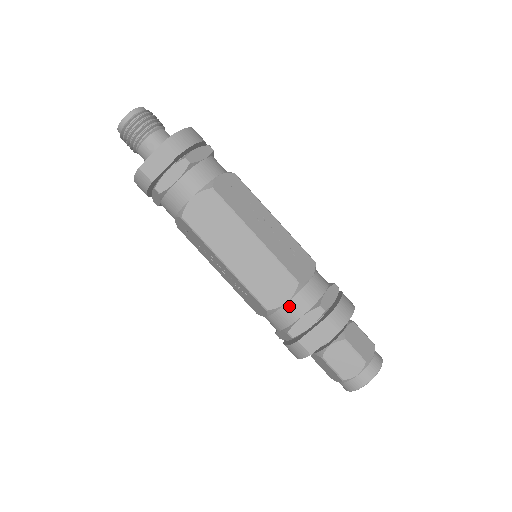
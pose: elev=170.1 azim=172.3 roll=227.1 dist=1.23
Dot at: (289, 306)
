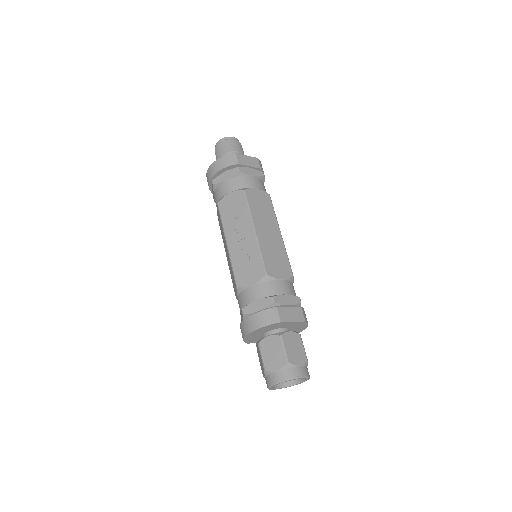
Dot at: (281, 282)
